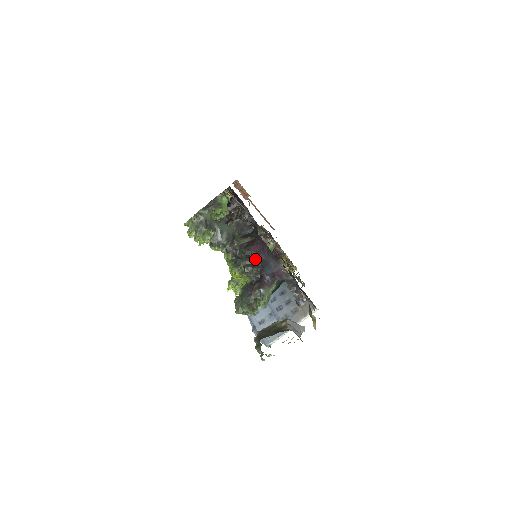
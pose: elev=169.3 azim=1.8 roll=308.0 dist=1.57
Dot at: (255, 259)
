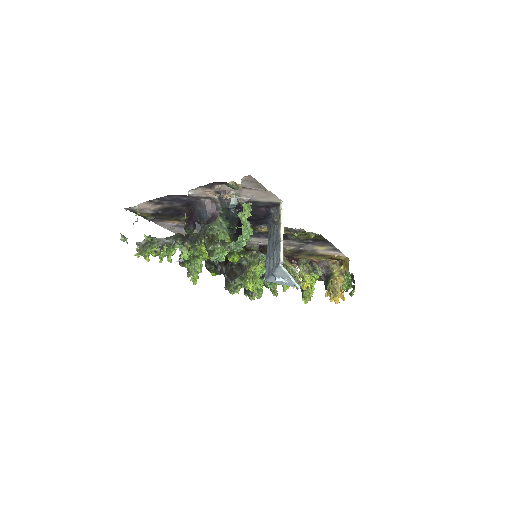
Dot at: (194, 223)
